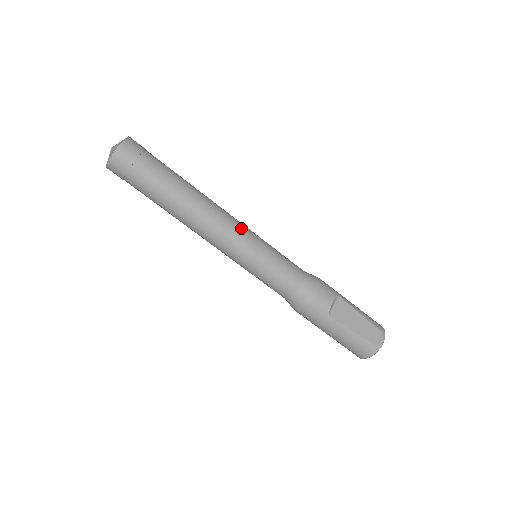
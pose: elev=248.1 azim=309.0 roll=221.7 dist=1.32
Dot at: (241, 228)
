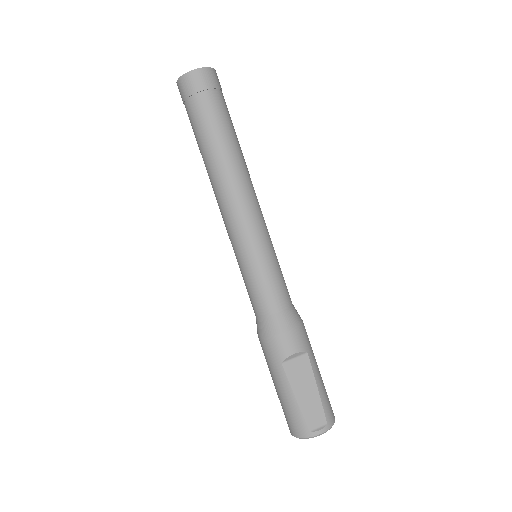
Dot at: (256, 218)
